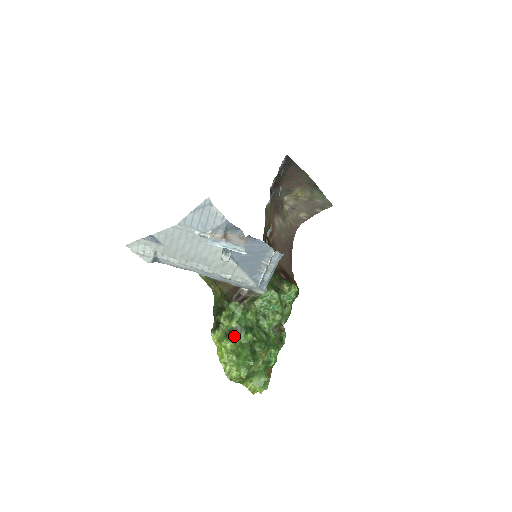
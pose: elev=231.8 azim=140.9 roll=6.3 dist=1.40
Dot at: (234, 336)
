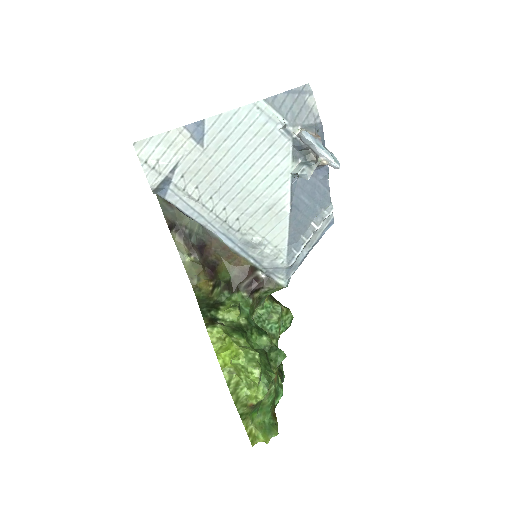
Dot at: (245, 334)
